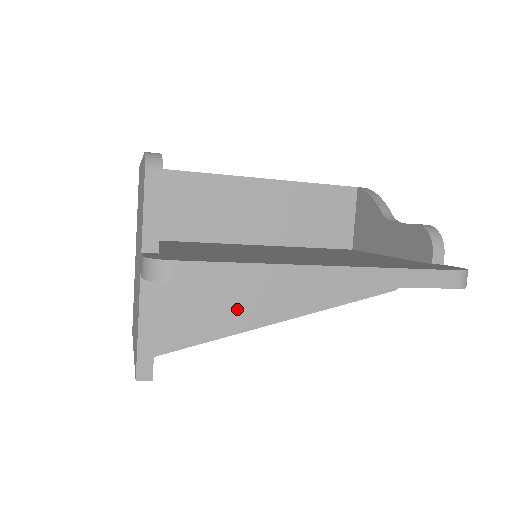
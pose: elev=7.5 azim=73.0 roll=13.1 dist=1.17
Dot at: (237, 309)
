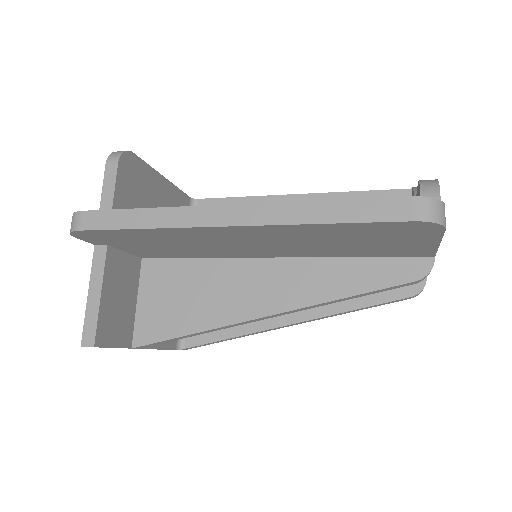
Dot at: (215, 301)
